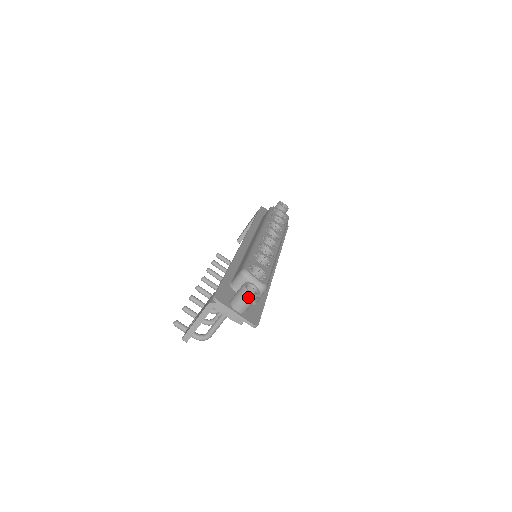
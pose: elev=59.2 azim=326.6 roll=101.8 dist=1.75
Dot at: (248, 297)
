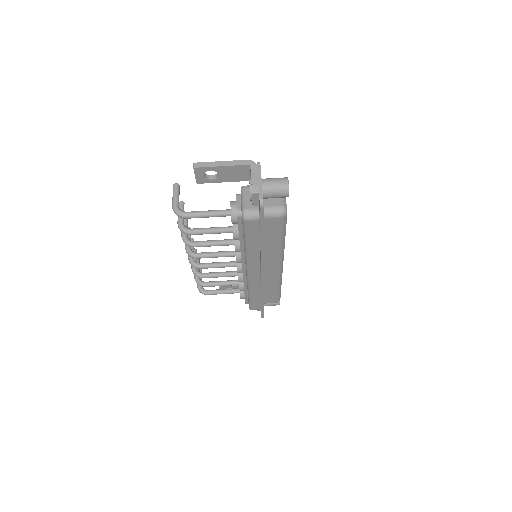
Dot at: (283, 182)
